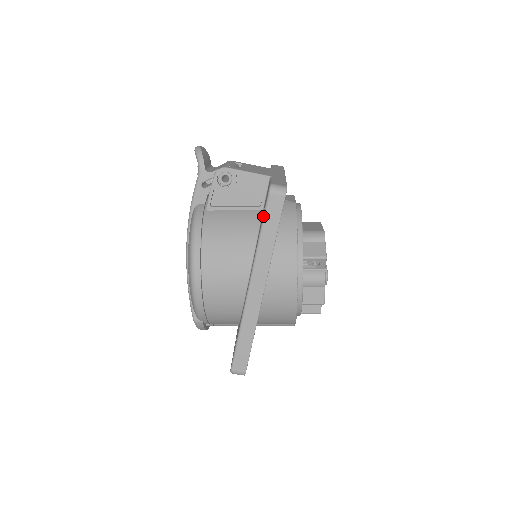
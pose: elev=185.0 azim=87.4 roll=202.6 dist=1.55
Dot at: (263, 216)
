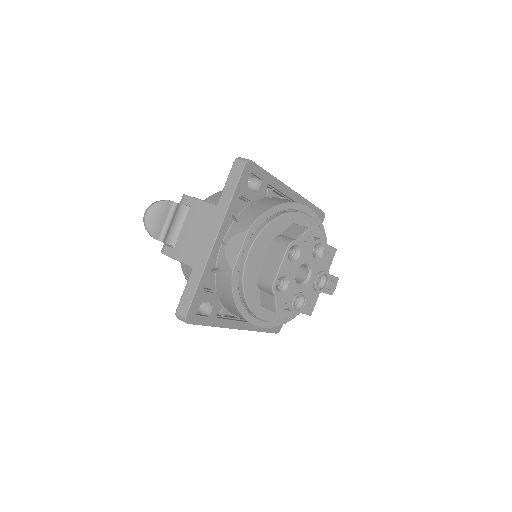
Dot at: occluded
